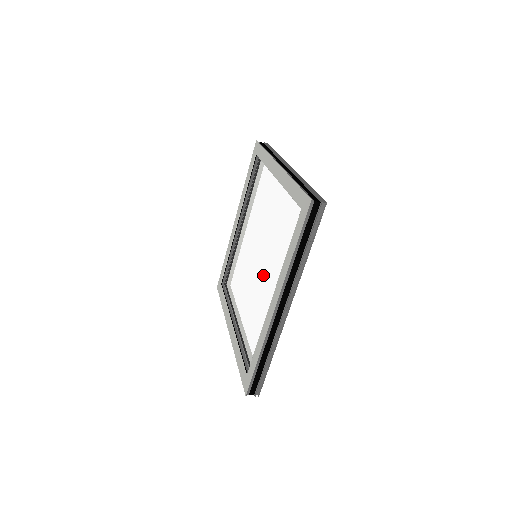
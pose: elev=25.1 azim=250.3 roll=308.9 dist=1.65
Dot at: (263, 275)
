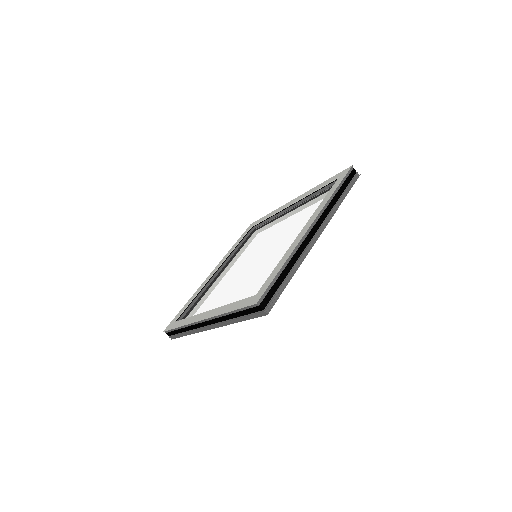
Dot at: (279, 240)
